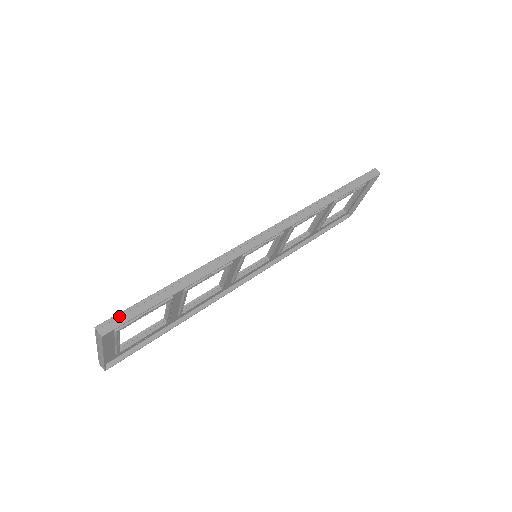
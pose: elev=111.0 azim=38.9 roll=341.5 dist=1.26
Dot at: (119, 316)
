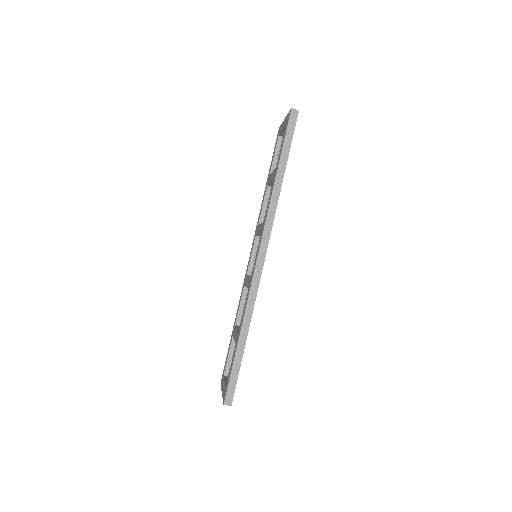
Dot at: (229, 389)
